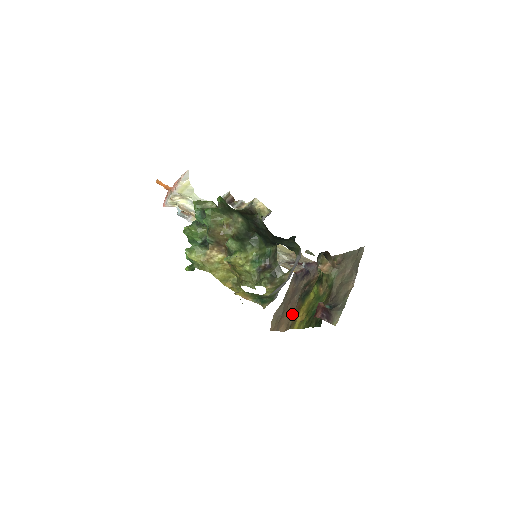
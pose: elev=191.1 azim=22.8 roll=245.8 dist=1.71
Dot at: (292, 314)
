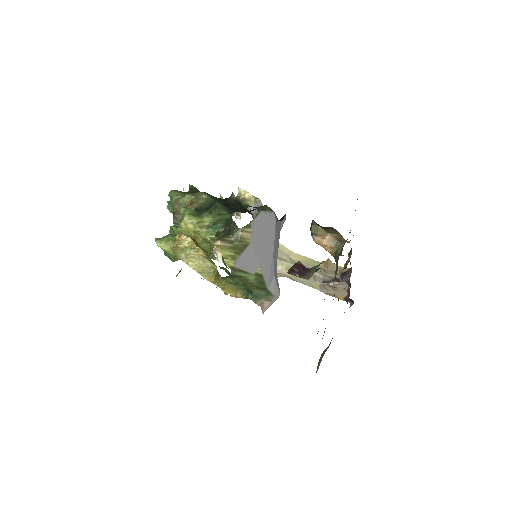
Dot at: occluded
